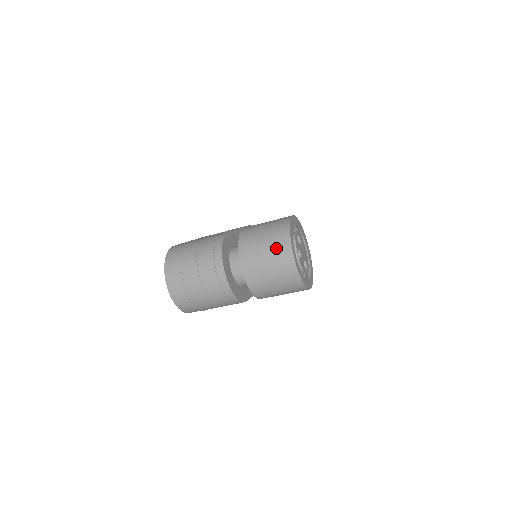
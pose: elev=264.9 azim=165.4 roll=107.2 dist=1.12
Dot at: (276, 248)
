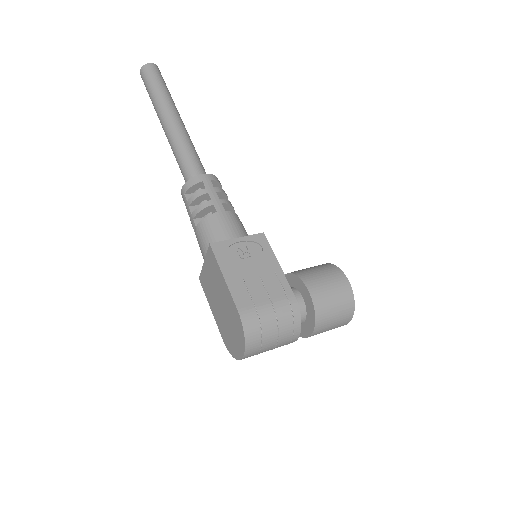
Dot at: (342, 320)
